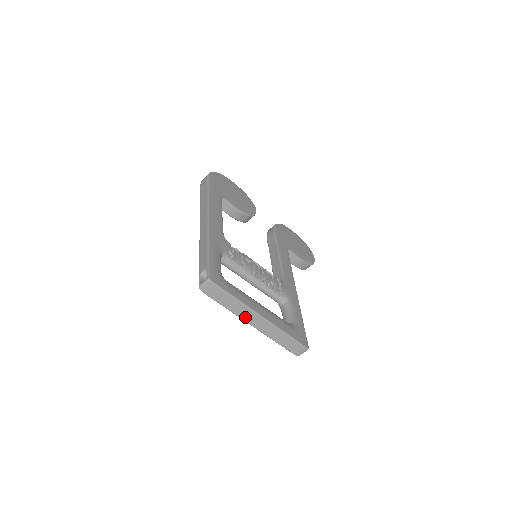
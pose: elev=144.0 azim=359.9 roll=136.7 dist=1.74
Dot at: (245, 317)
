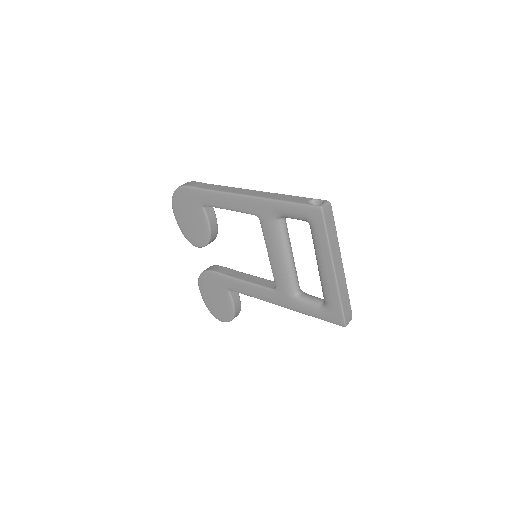
Dot at: (335, 258)
